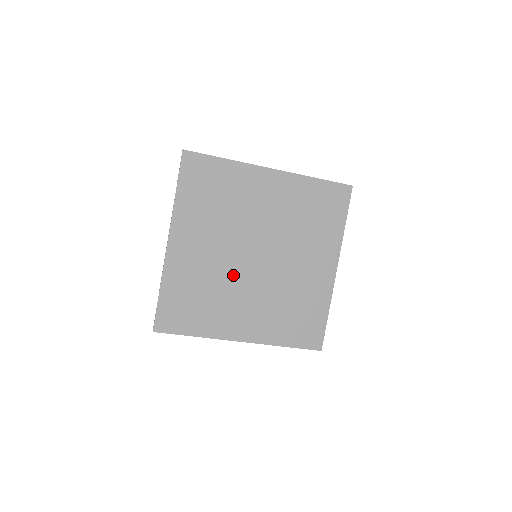
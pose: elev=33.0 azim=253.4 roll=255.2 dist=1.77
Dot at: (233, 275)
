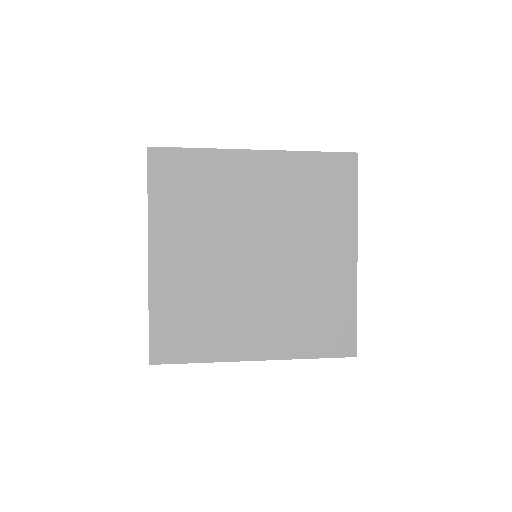
Dot at: (232, 283)
